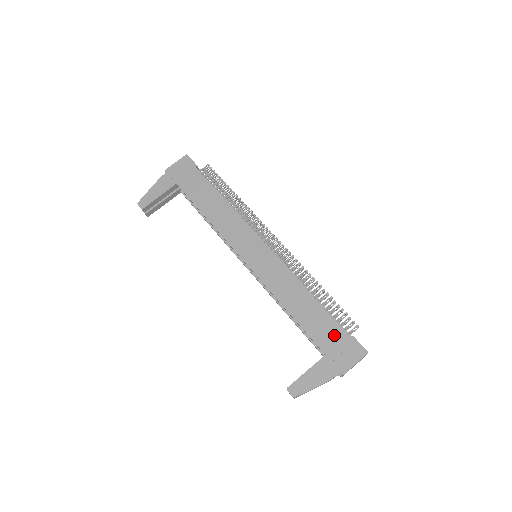
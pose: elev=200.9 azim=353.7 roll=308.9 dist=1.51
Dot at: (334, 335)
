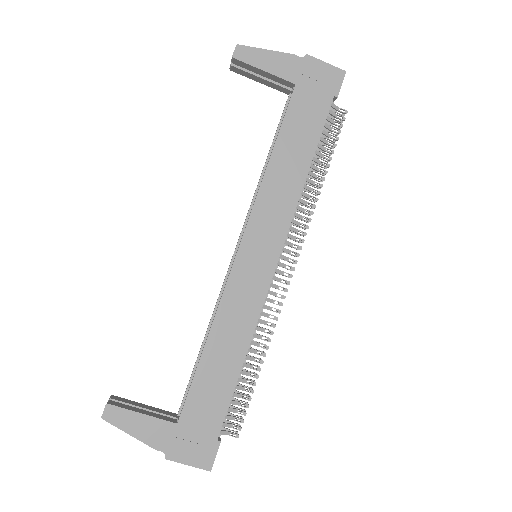
Dot at: (208, 419)
